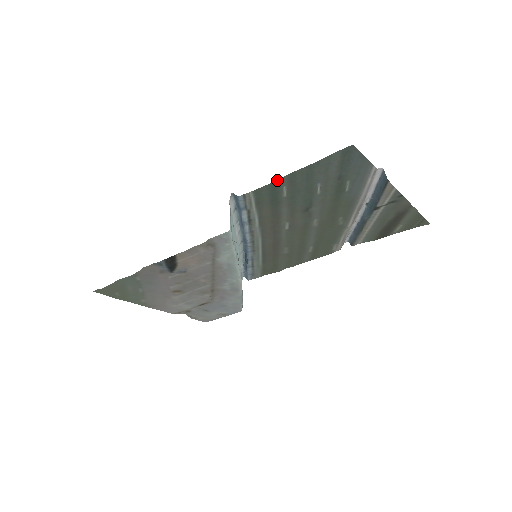
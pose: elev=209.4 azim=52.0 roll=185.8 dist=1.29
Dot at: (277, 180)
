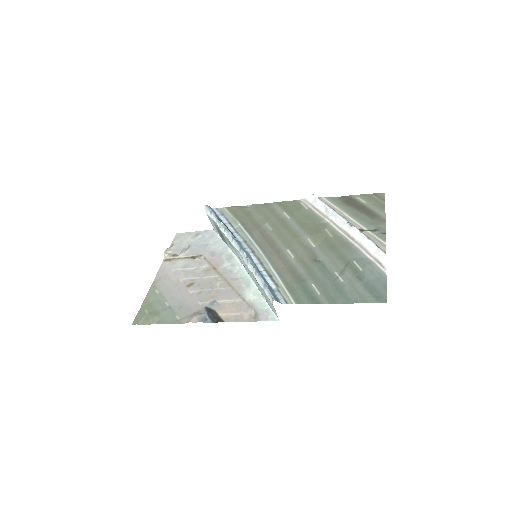
Dot at: occluded
